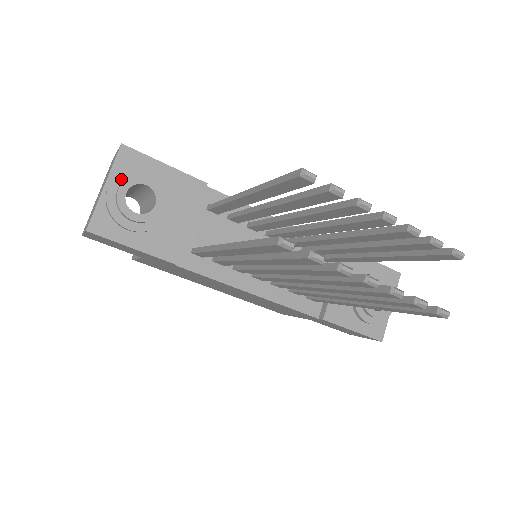
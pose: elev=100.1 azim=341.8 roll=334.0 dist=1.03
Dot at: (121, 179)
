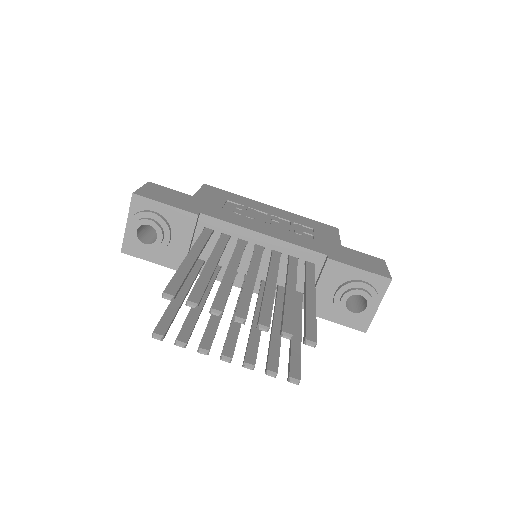
Dot at: (134, 220)
